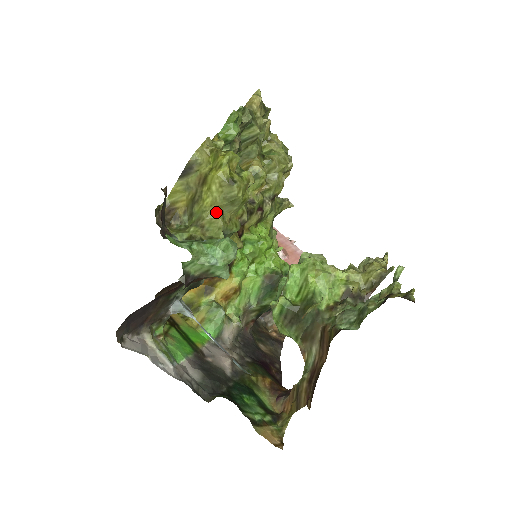
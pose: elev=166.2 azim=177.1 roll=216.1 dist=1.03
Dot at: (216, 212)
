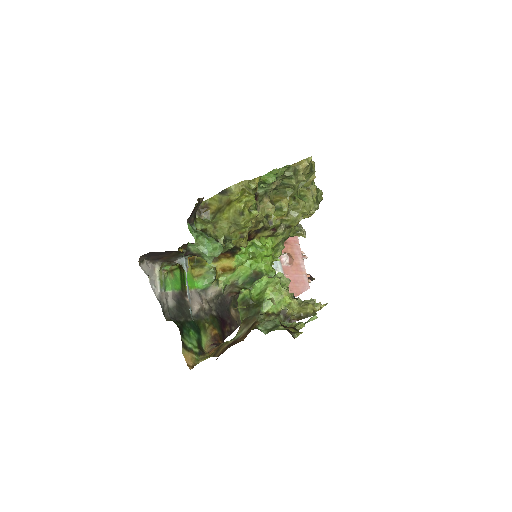
Dot at: (226, 224)
